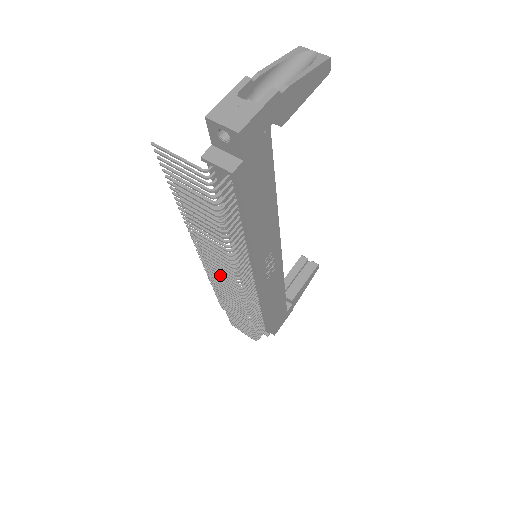
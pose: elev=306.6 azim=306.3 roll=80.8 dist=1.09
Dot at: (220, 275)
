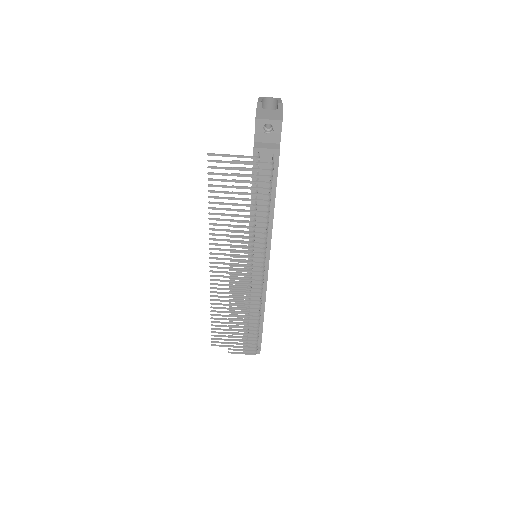
Dot at: occluded
